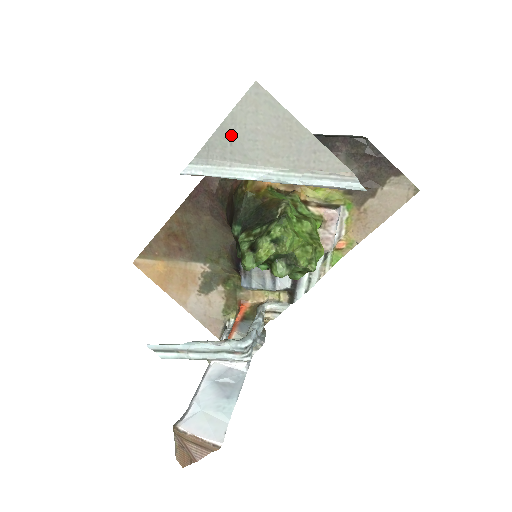
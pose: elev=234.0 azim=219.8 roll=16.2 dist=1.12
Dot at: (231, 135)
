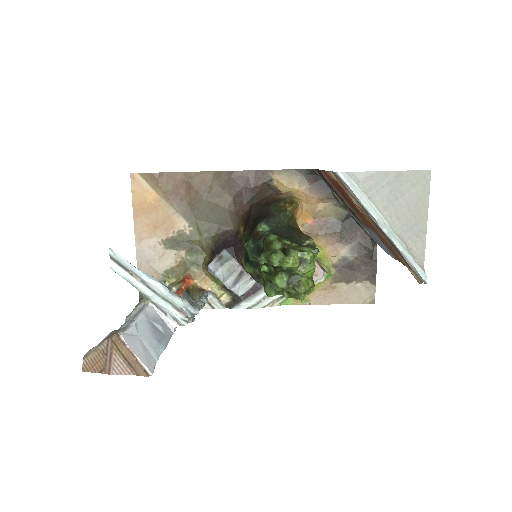
Dot at: (388, 182)
